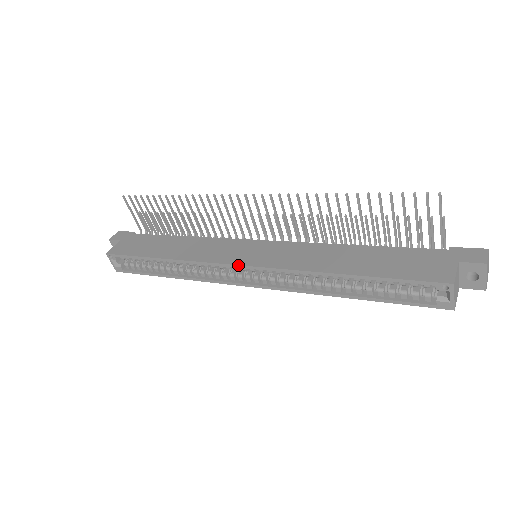
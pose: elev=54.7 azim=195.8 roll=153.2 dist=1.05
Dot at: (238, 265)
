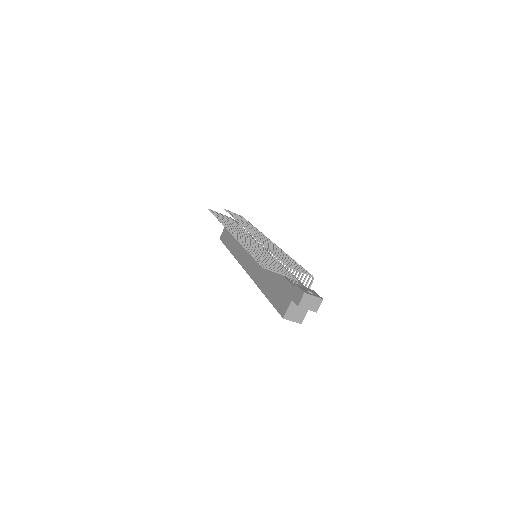
Dot at: occluded
